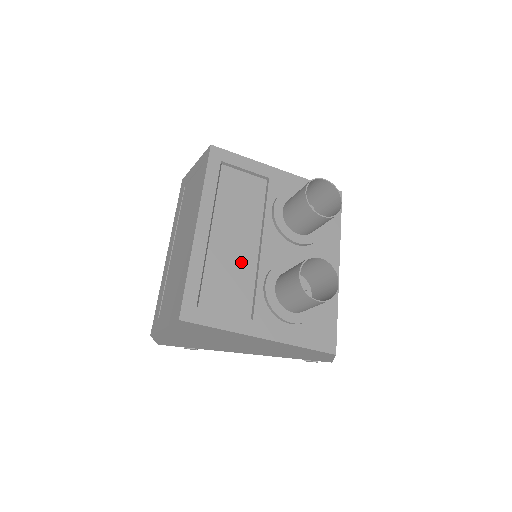
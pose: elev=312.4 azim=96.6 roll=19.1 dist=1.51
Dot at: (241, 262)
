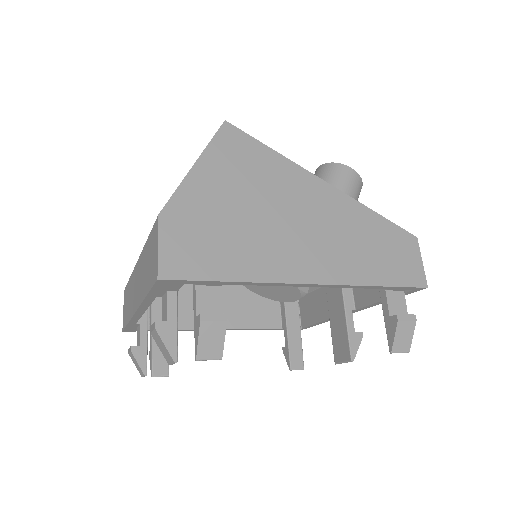
Dot at: occluded
